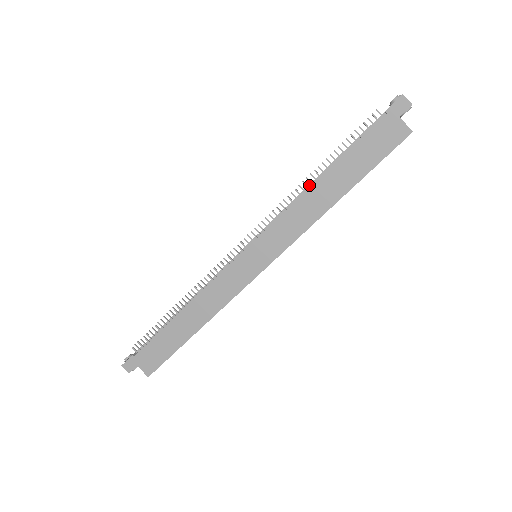
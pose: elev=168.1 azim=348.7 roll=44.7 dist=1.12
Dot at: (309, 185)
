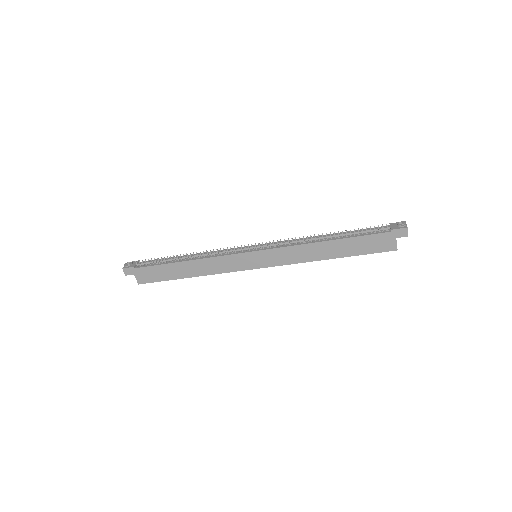
Dot at: (317, 238)
